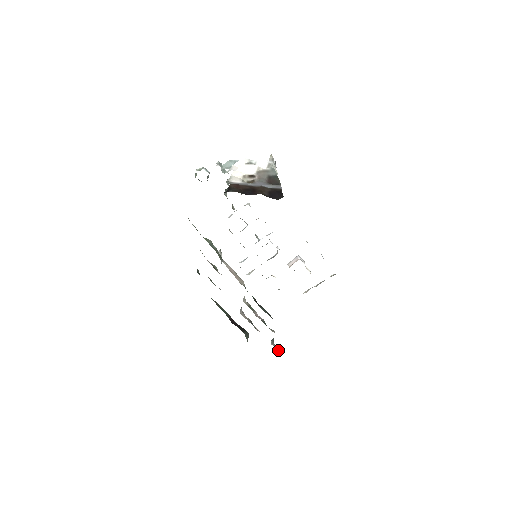
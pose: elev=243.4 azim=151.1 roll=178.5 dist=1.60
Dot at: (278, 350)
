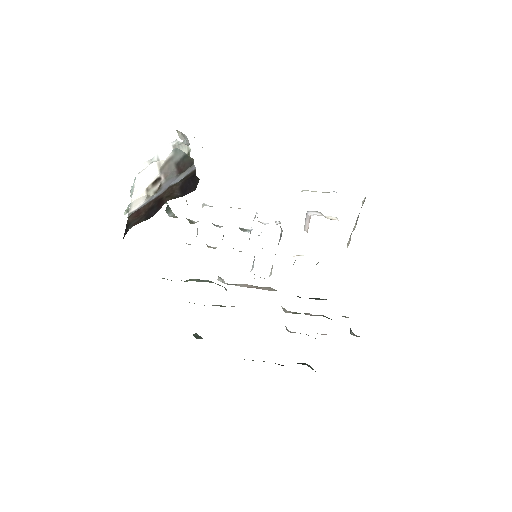
Dot at: occluded
